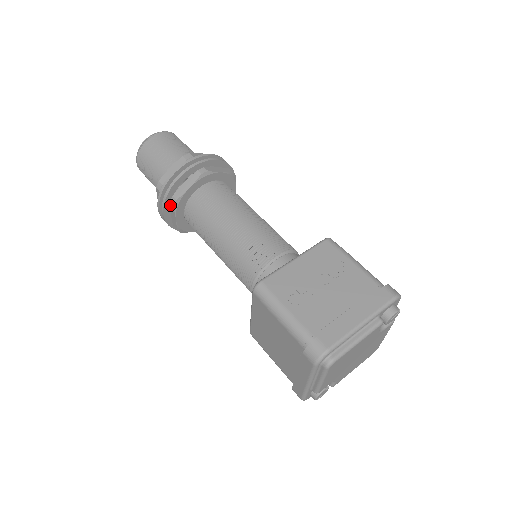
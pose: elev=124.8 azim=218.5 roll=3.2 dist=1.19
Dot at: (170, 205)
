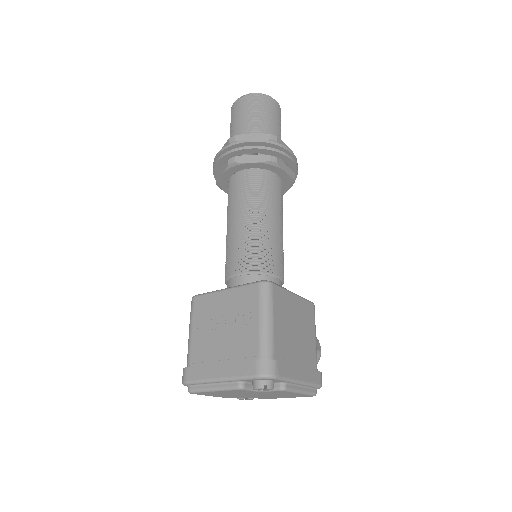
Dot at: occluded
